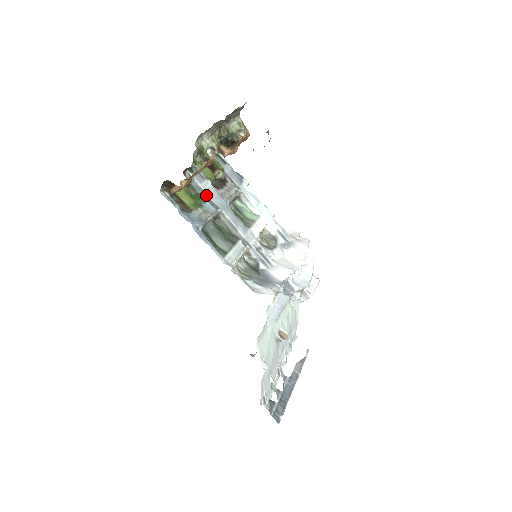
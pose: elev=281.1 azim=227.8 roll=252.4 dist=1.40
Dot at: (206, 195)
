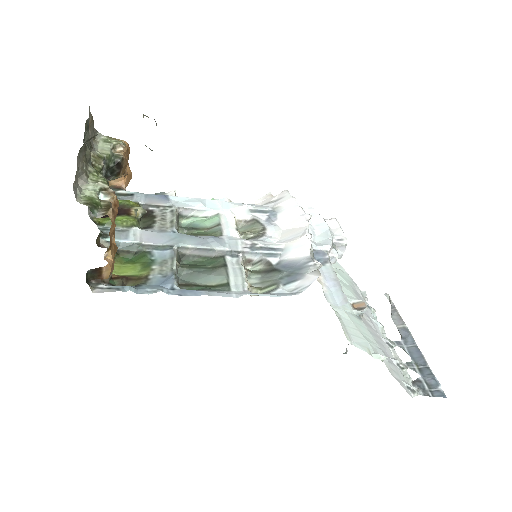
Dot at: (146, 245)
